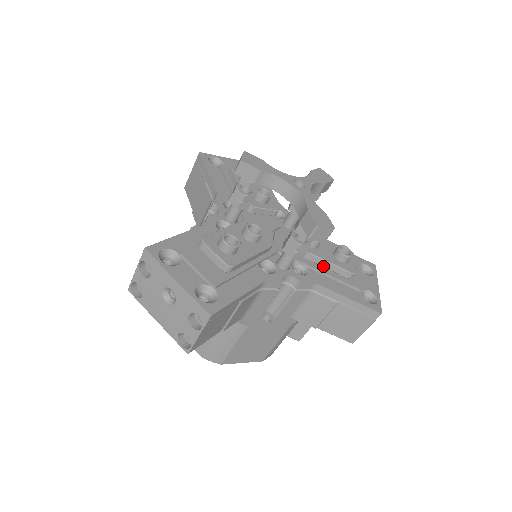
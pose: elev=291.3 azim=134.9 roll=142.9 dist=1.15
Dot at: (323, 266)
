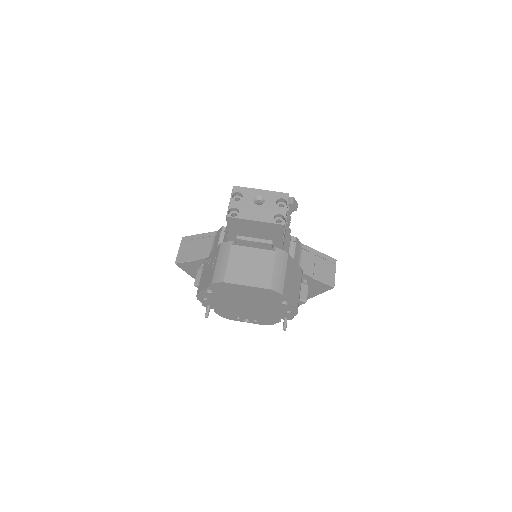
Dot at: occluded
